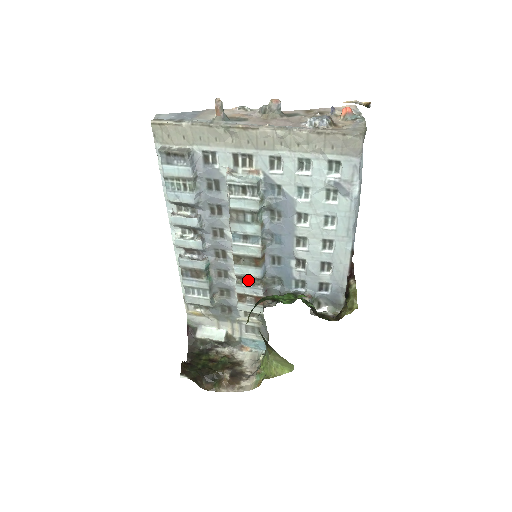
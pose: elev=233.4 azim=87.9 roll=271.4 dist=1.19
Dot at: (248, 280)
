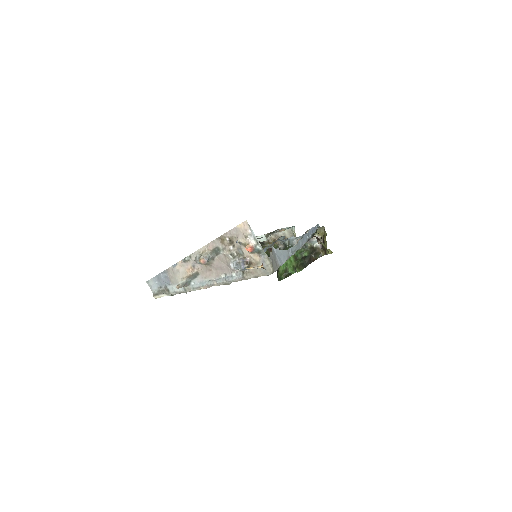
Dot at: occluded
